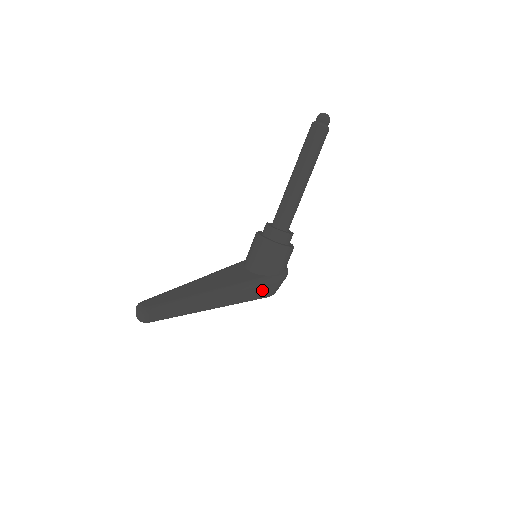
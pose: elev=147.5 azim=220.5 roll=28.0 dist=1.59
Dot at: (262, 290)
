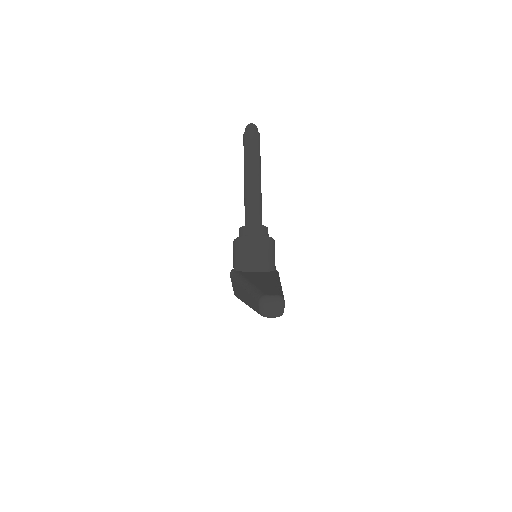
Dot at: occluded
